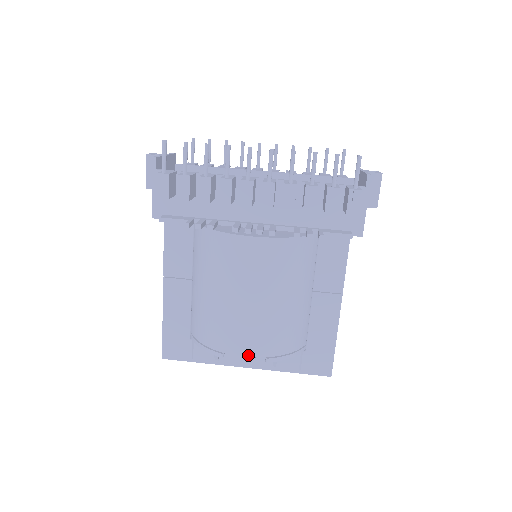
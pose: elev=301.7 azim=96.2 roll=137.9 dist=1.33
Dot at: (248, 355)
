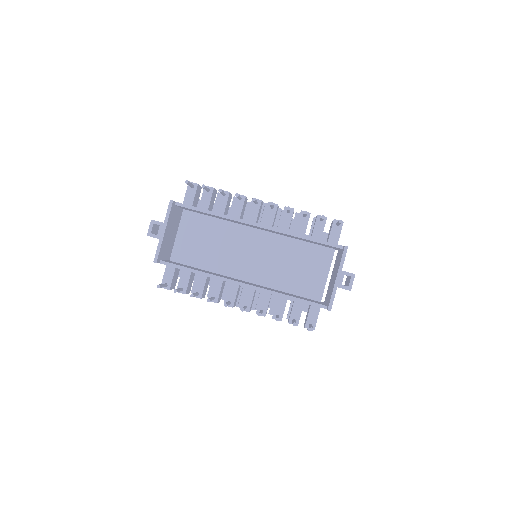
Dot at: occluded
